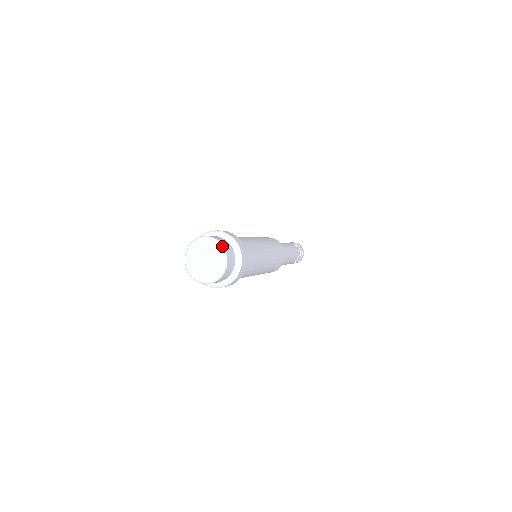
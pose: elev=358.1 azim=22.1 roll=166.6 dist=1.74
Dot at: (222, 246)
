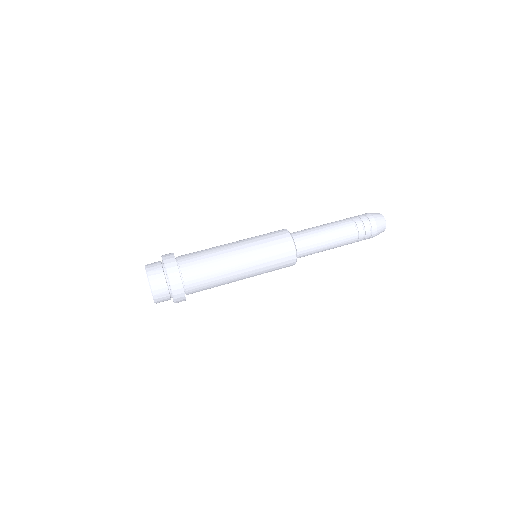
Dot at: (155, 302)
